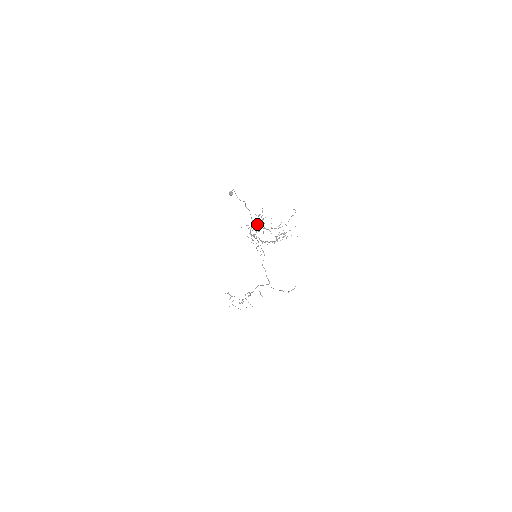
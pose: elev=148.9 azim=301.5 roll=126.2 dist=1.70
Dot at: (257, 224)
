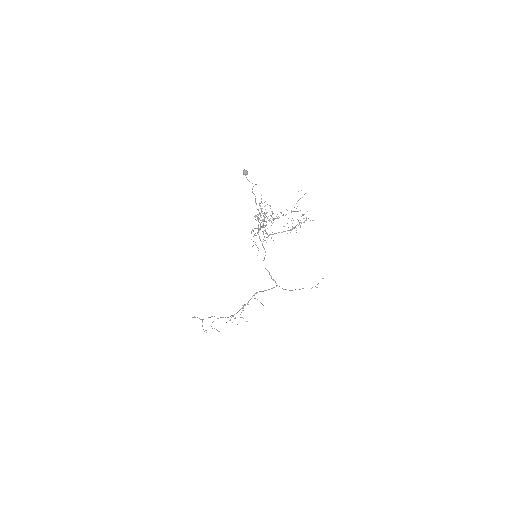
Dot at: (257, 216)
